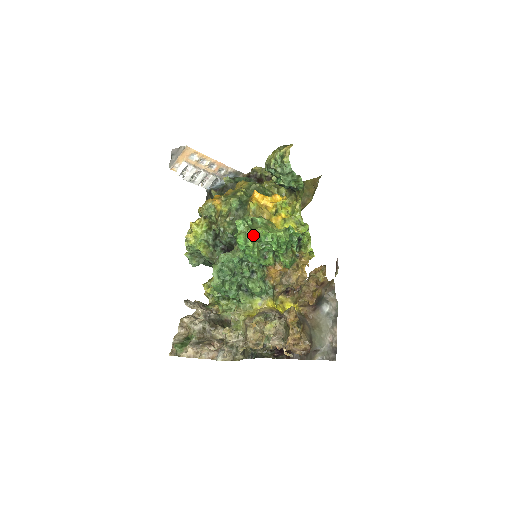
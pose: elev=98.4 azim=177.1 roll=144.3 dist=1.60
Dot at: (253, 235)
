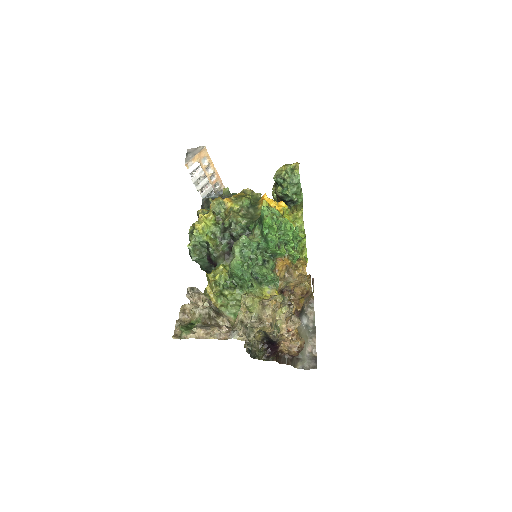
Dot at: (277, 220)
